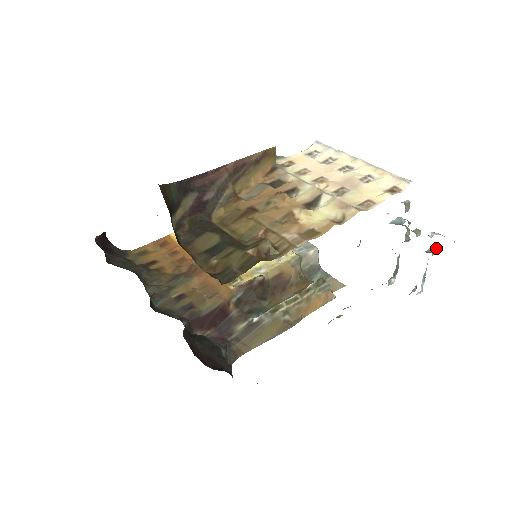
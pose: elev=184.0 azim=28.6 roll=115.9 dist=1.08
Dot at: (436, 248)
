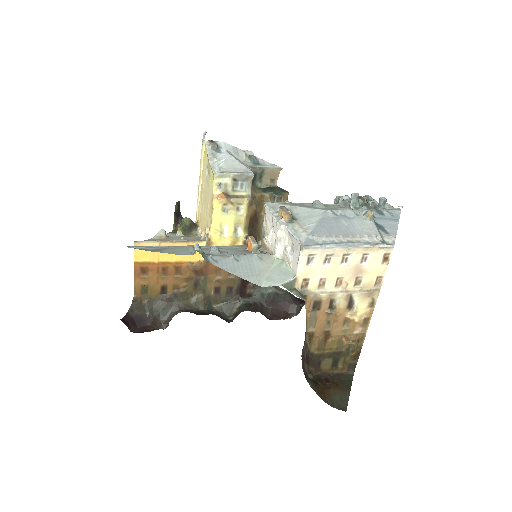
Dot at: (385, 201)
